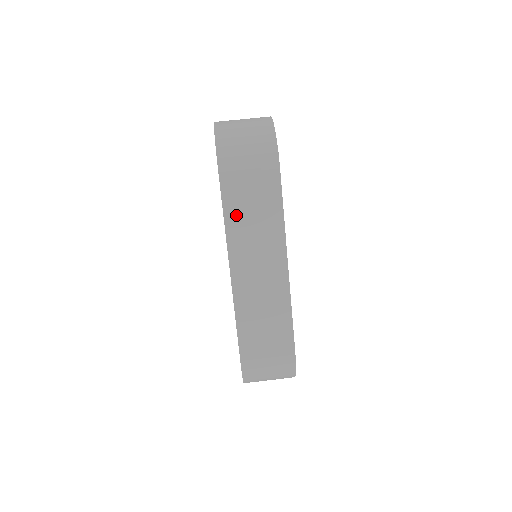
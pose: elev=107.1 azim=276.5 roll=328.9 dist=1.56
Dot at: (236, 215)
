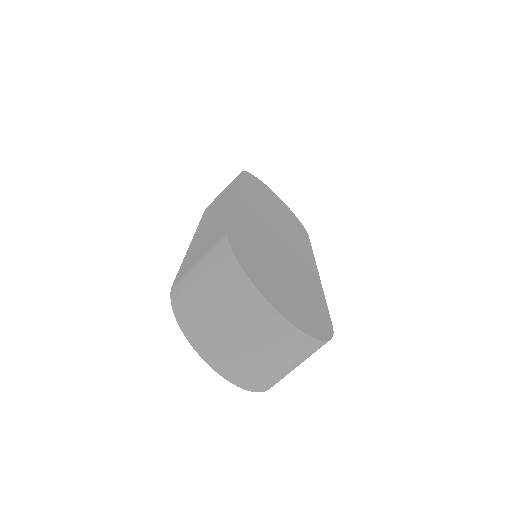
Dot at: occluded
